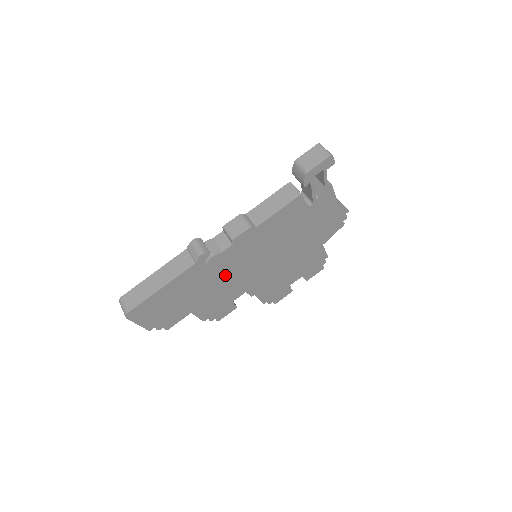
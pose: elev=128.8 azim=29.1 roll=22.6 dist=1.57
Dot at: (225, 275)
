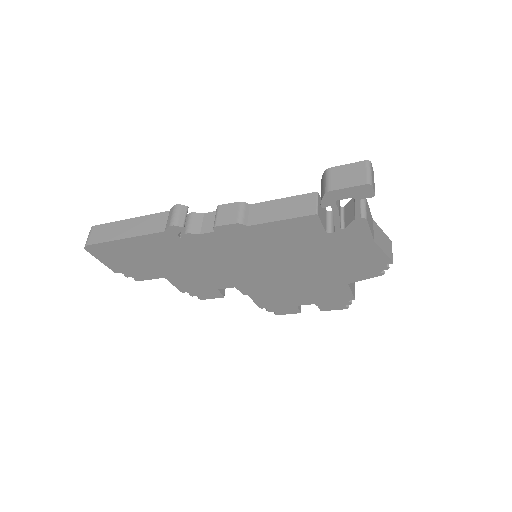
Dot at: (206, 259)
